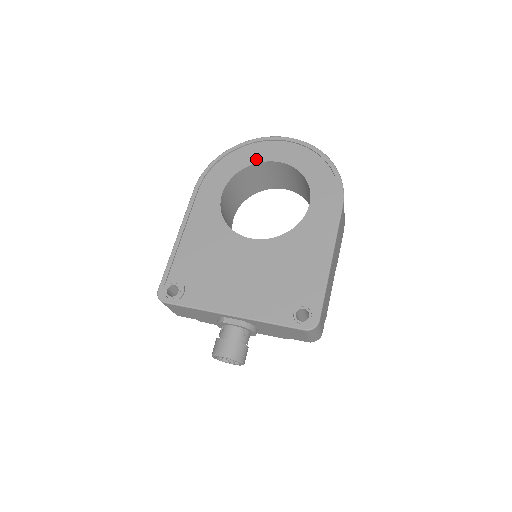
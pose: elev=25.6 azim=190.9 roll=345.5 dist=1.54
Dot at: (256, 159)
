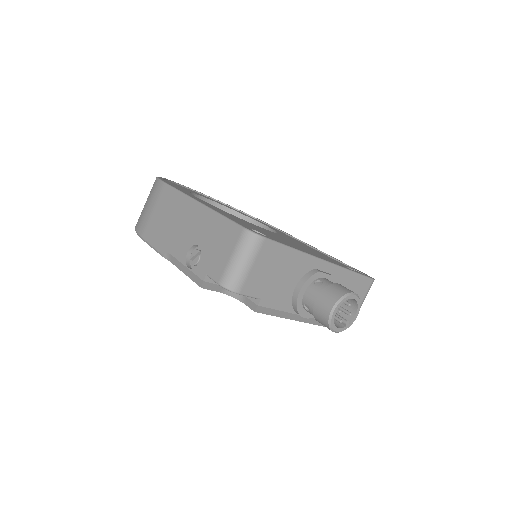
Dot at: (193, 192)
